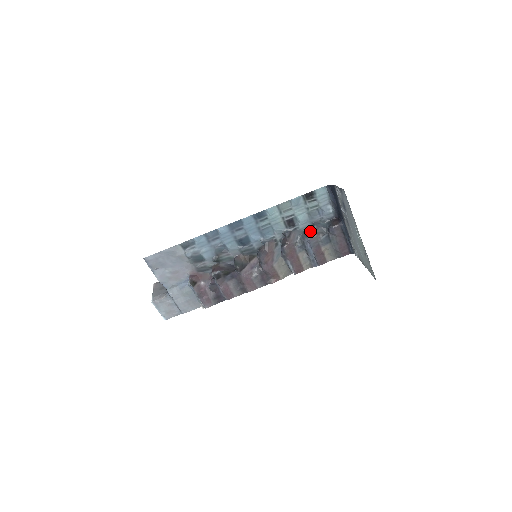
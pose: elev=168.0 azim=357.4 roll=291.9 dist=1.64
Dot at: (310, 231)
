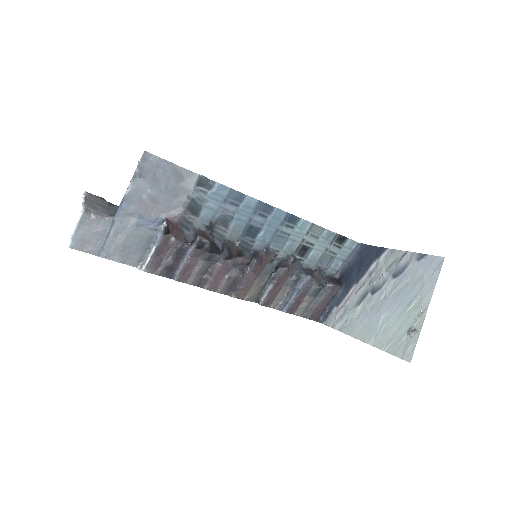
Dot at: (311, 272)
